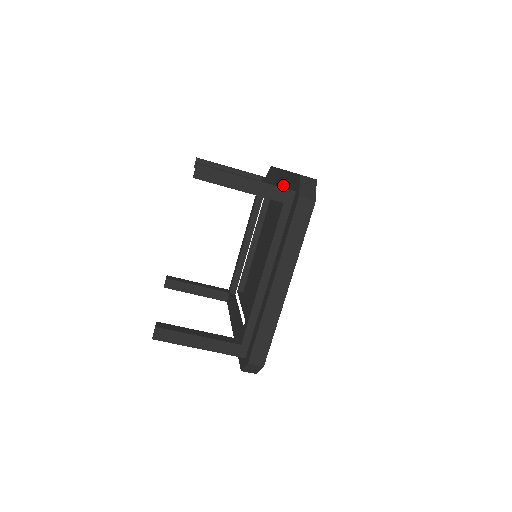
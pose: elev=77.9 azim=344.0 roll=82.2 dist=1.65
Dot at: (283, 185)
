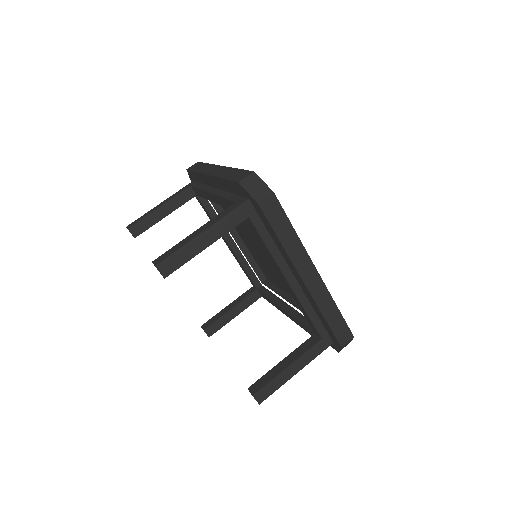
Dot at: (224, 191)
